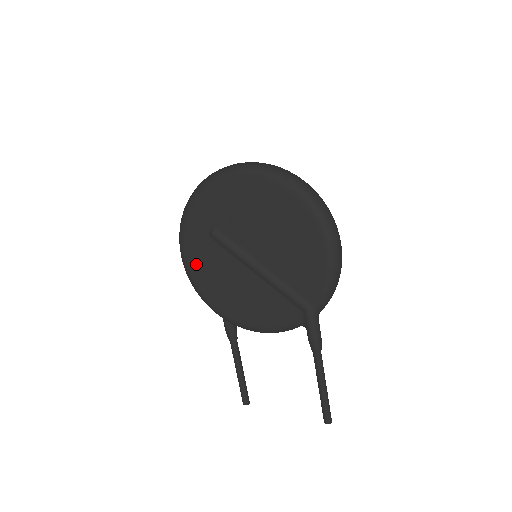
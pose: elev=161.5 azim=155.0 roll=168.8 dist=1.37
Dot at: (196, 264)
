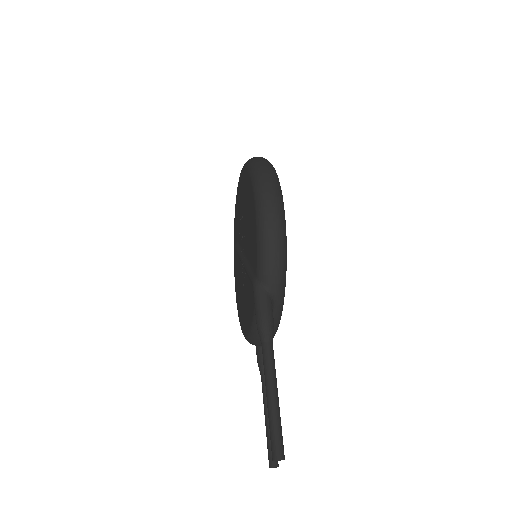
Dot at: (236, 286)
